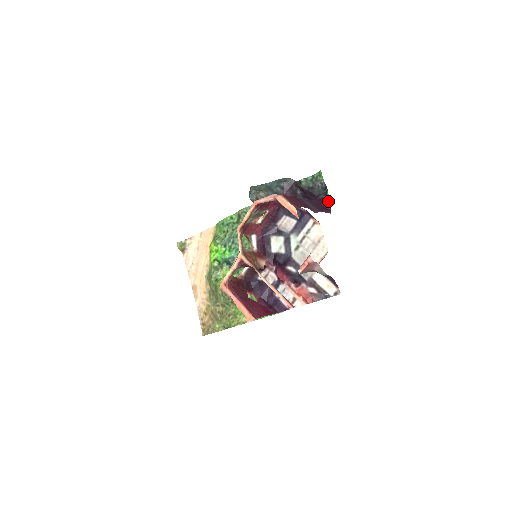
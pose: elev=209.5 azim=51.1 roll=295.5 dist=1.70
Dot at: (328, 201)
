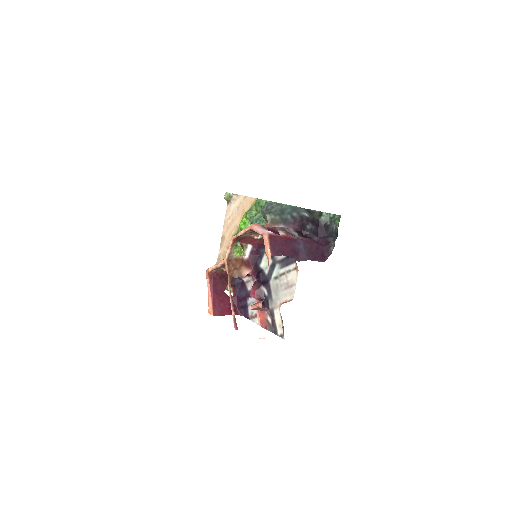
Dot at: (331, 248)
